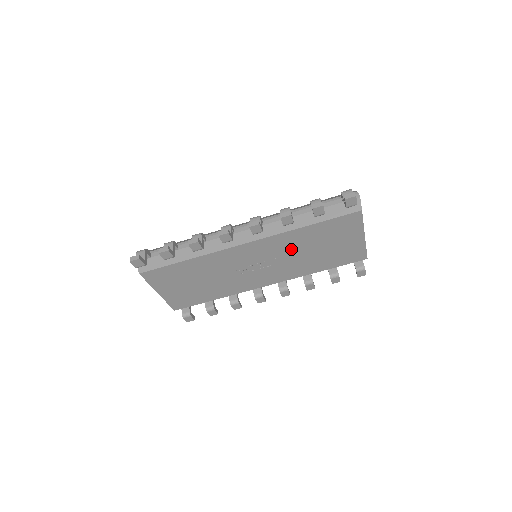
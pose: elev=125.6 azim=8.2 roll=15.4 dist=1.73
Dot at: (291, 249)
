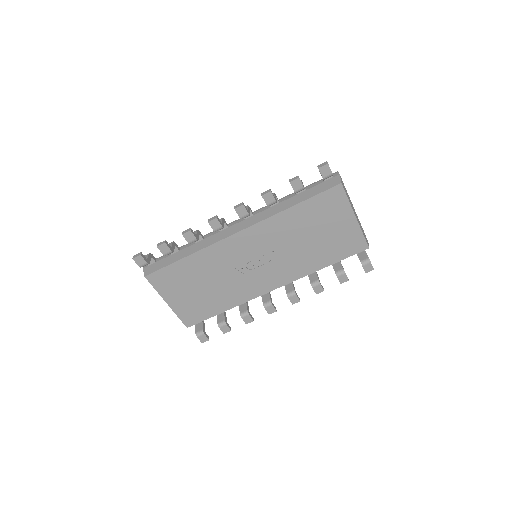
Dot at: (284, 238)
